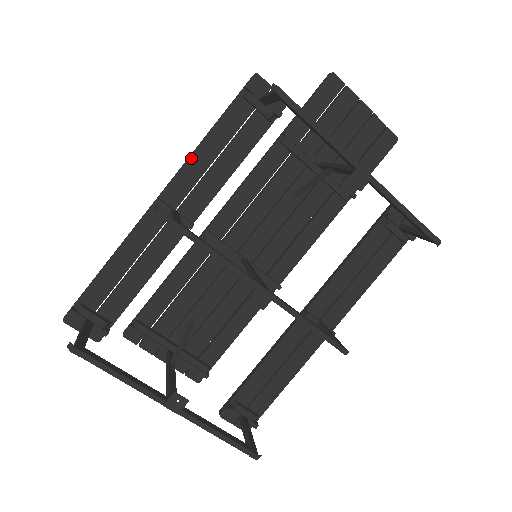
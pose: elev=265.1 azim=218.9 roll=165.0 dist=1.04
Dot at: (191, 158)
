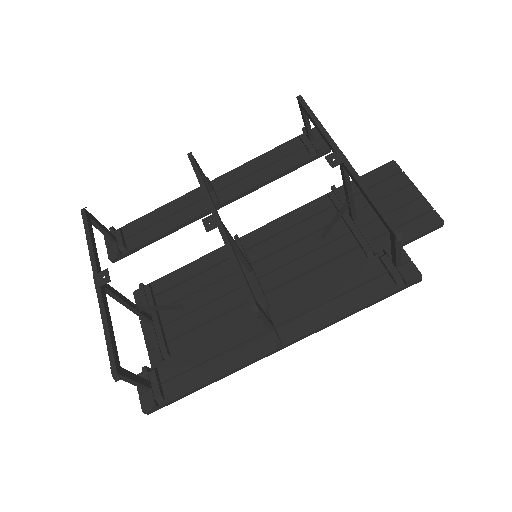
Dot at: (245, 164)
